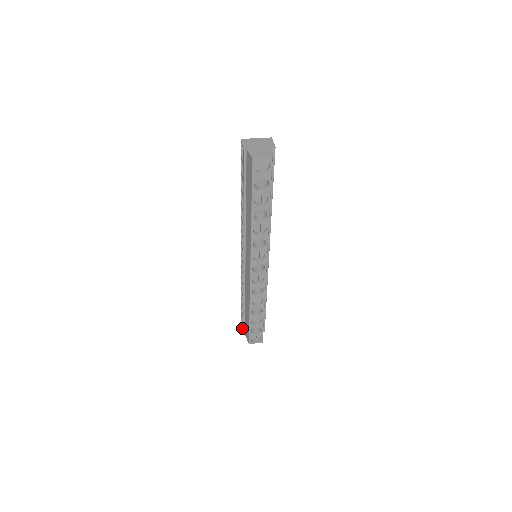
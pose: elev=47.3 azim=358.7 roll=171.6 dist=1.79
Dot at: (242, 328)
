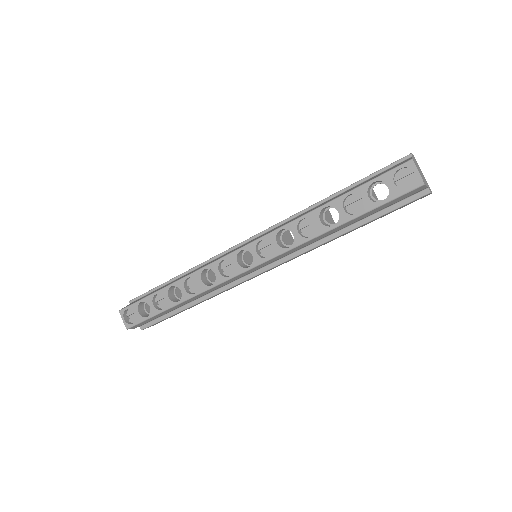
Dot at: occluded
